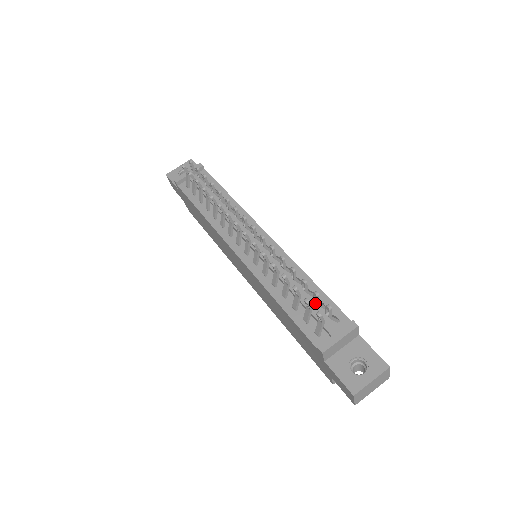
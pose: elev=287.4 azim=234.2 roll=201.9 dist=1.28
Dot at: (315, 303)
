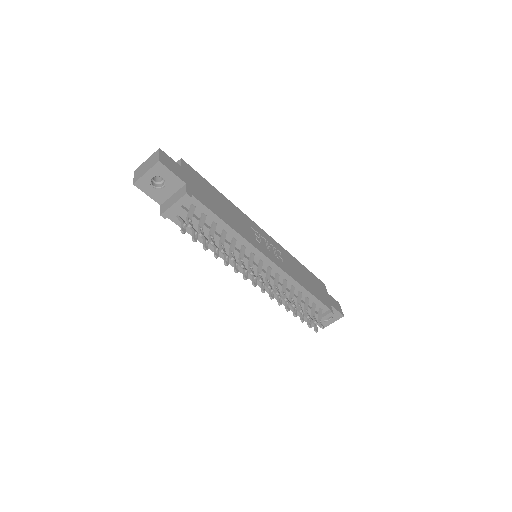
Dot at: occluded
